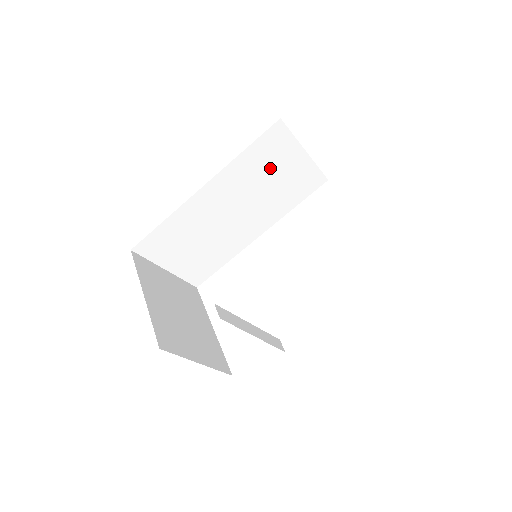
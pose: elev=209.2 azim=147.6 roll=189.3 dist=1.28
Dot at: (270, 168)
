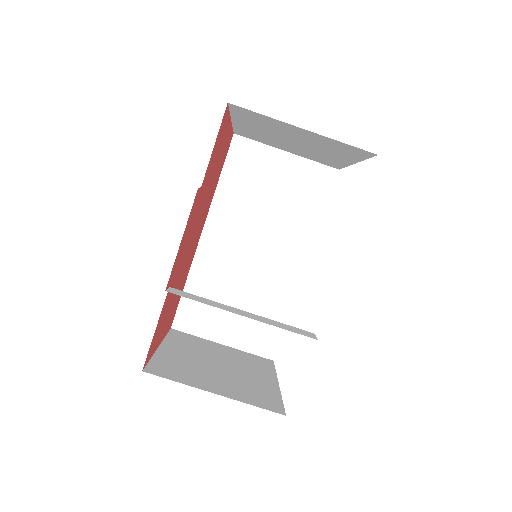
Dot at: (259, 185)
